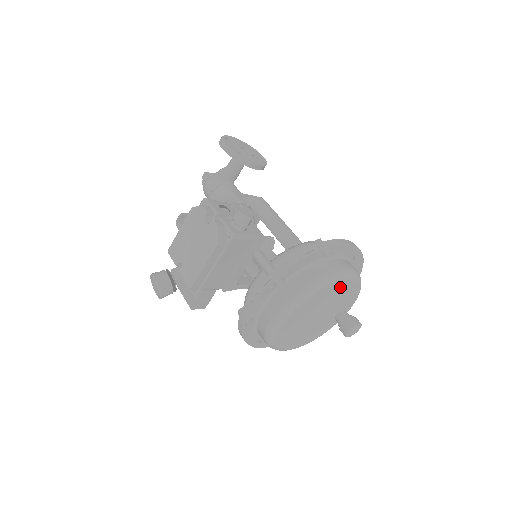
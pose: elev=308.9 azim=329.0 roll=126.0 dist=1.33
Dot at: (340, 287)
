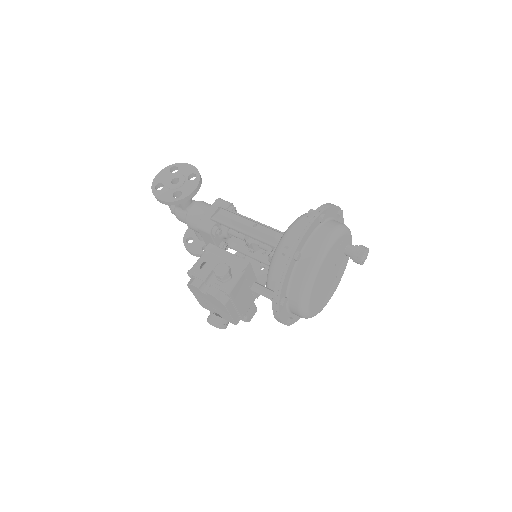
Dot at: (327, 259)
